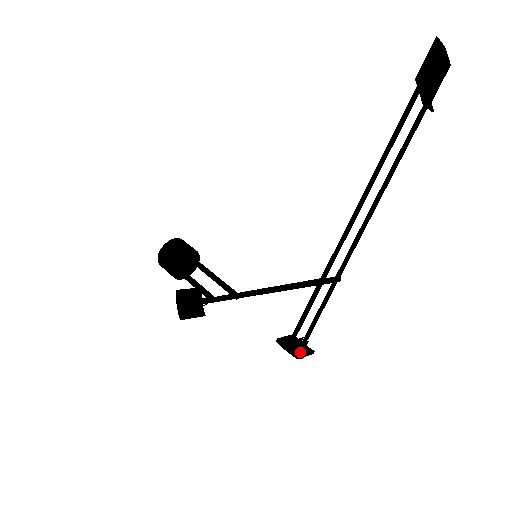
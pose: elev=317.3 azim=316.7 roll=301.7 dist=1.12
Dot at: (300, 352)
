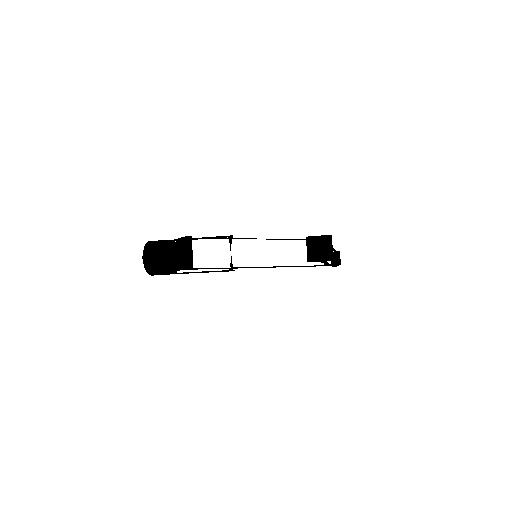
Dot at: (328, 243)
